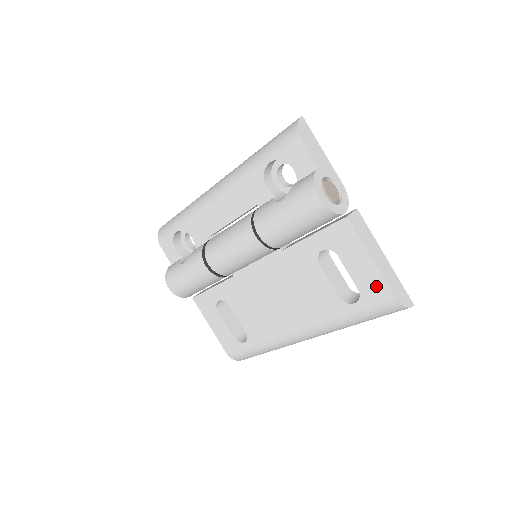
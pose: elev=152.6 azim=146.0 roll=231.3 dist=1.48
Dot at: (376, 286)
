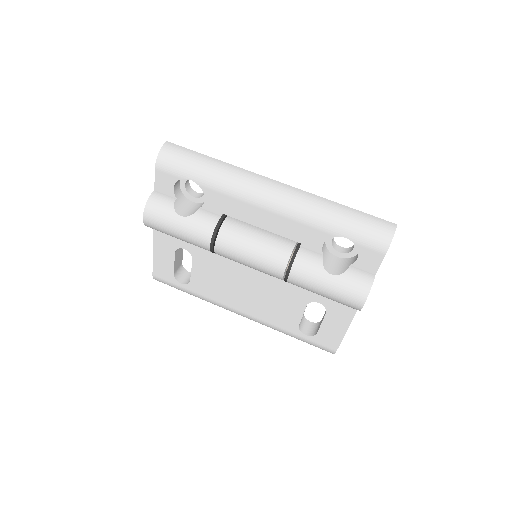
Dot at: (331, 341)
